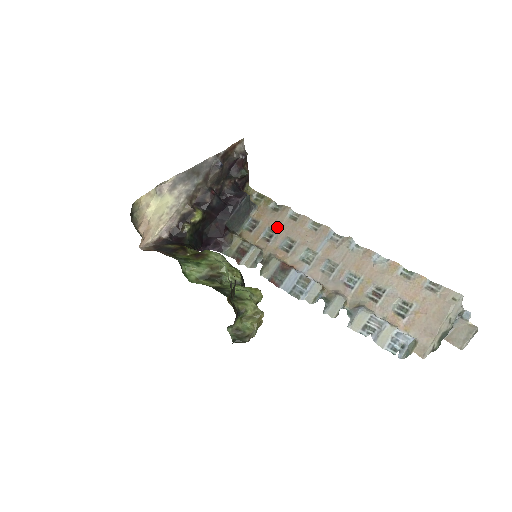
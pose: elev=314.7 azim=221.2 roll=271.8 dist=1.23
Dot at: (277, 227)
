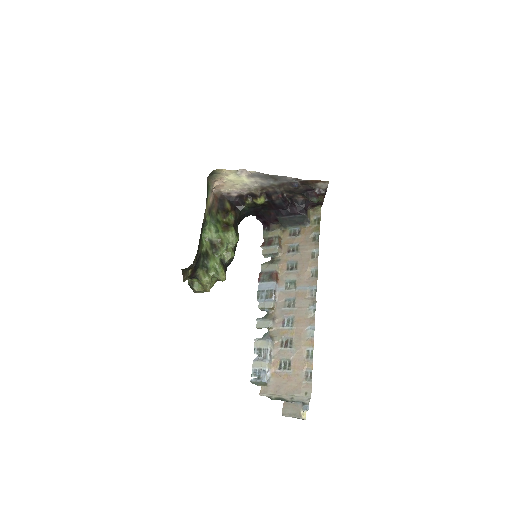
Dot at: (301, 250)
